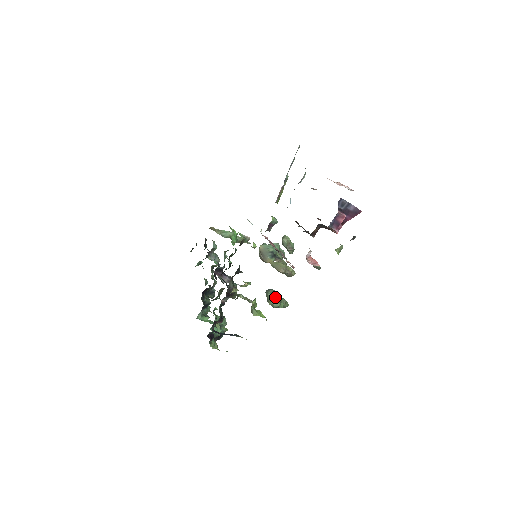
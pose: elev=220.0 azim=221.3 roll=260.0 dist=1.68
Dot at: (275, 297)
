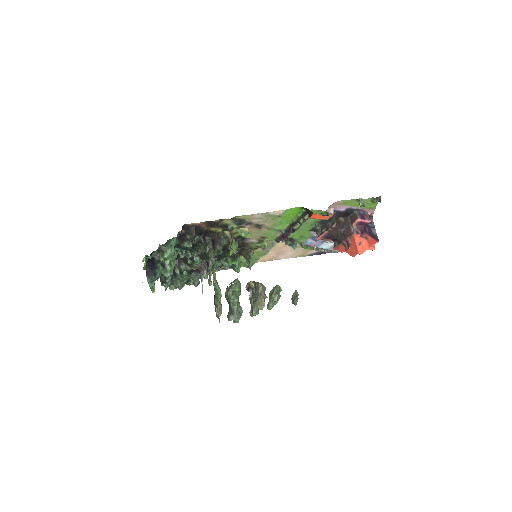
Dot at: (240, 284)
